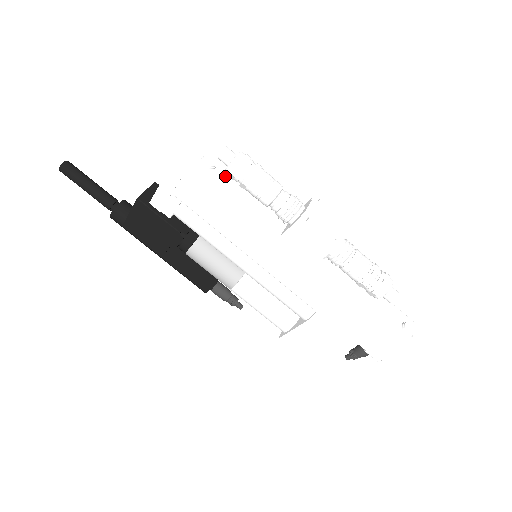
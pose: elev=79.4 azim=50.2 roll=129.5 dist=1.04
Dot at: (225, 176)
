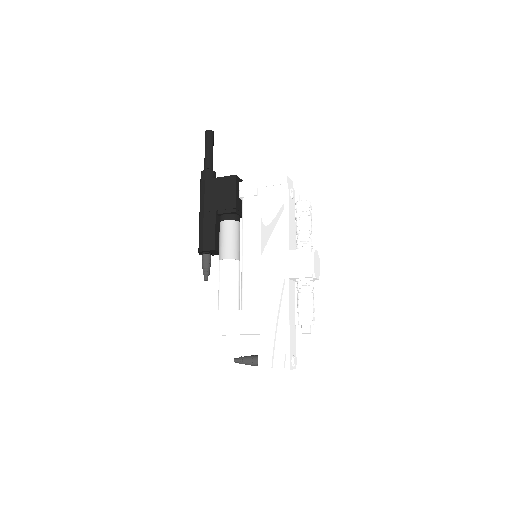
Dot at: (292, 205)
